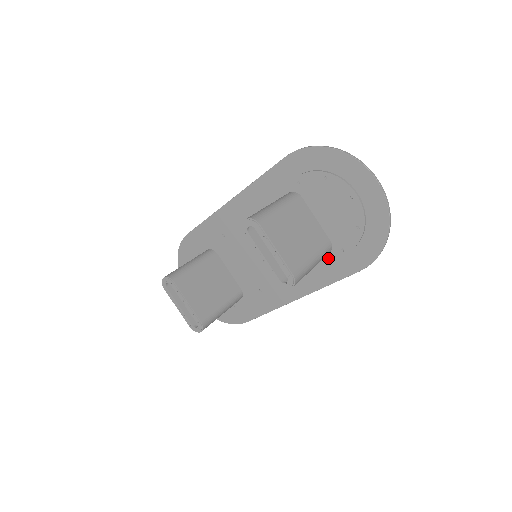
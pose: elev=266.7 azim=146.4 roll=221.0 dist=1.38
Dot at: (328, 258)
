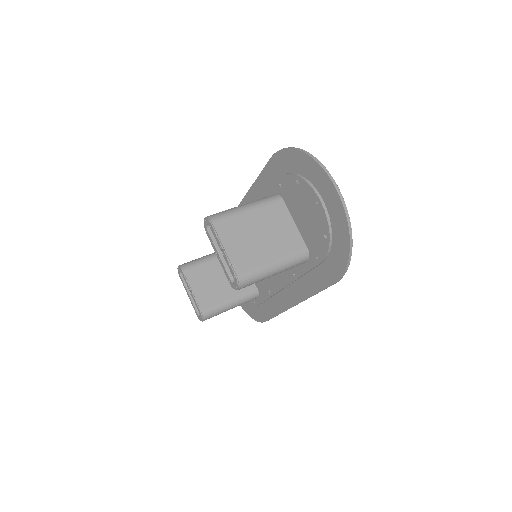
Dot at: (308, 266)
